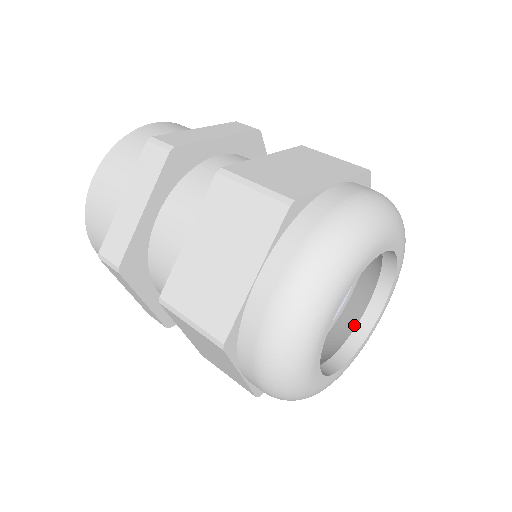
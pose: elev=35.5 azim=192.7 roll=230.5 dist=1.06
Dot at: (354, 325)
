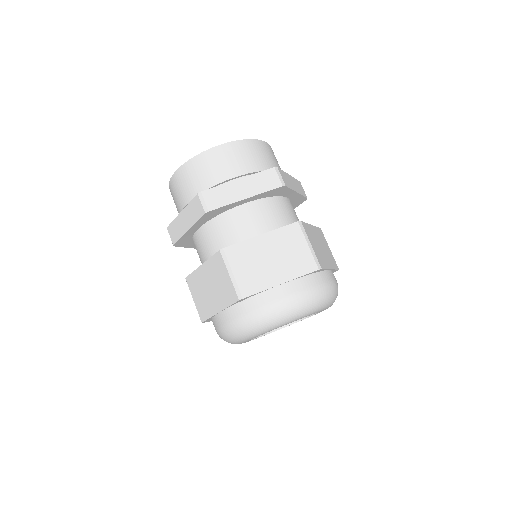
Dot at: occluded
